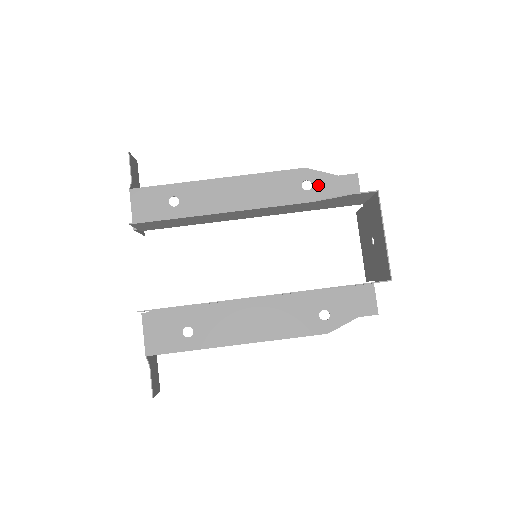
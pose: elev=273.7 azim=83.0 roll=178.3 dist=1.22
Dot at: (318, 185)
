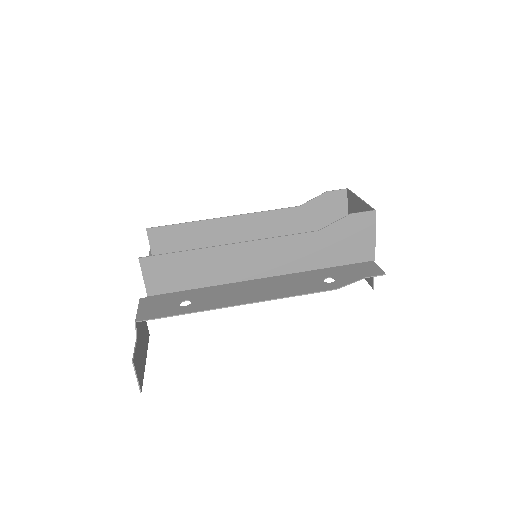
Dot at: occluded
